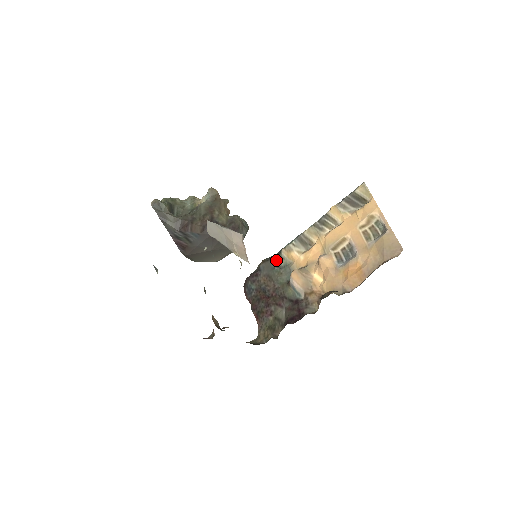
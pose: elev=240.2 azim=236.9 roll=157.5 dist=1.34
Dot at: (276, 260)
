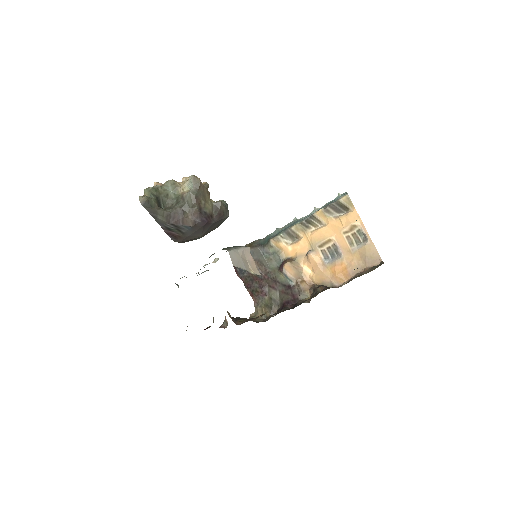
Dot at: (265, 247)
